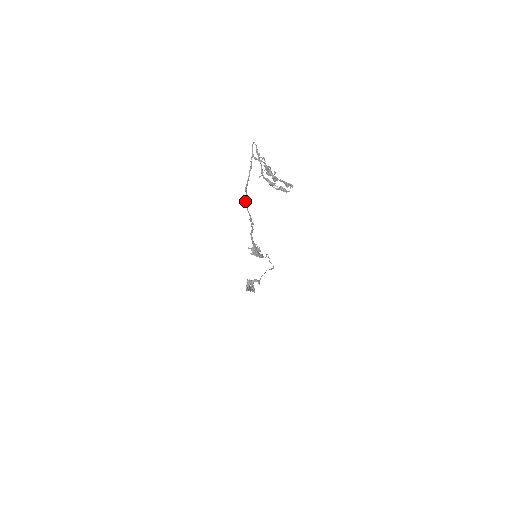
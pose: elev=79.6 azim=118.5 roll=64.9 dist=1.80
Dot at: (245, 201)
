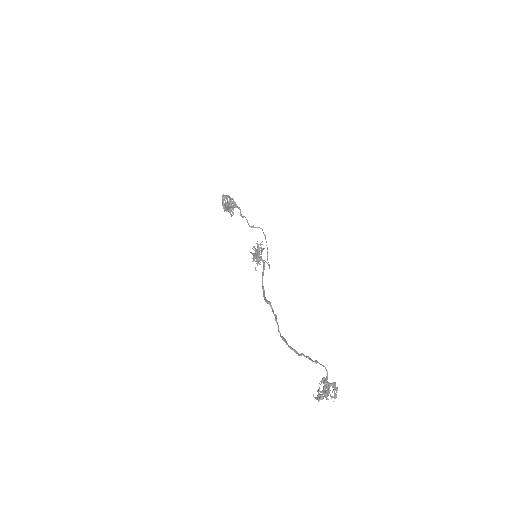
Dot at: occluded
